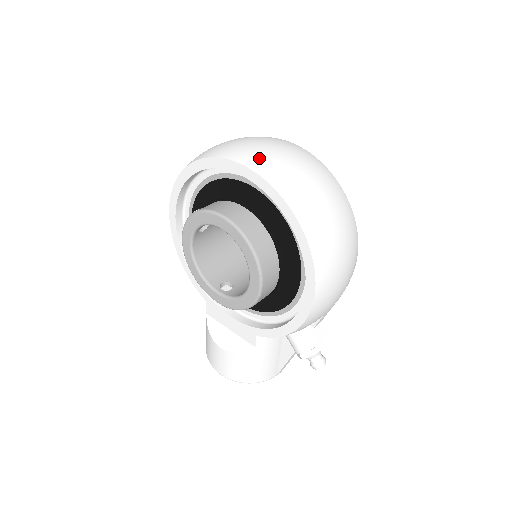
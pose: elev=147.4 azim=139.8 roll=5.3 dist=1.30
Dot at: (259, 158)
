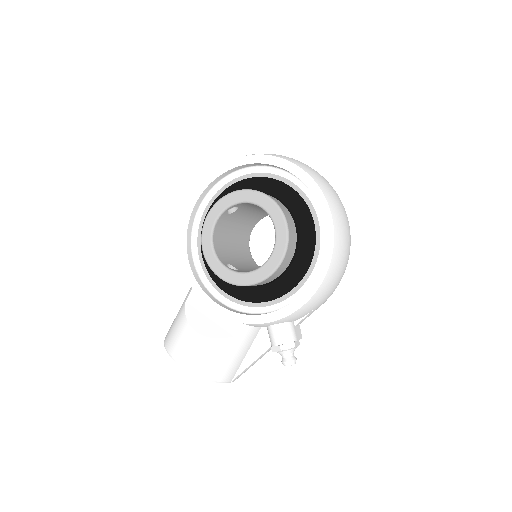
Dot at: (305, 166)
